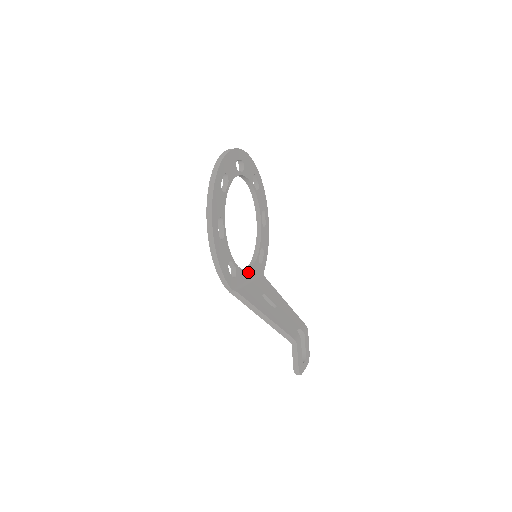
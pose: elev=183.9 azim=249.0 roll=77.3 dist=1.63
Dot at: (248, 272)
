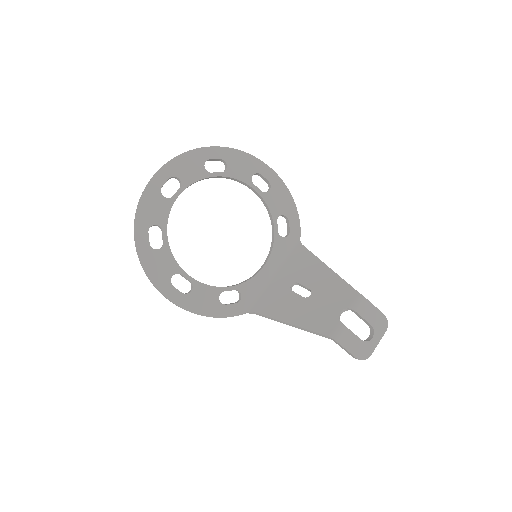
Dot at: (265, 269)
